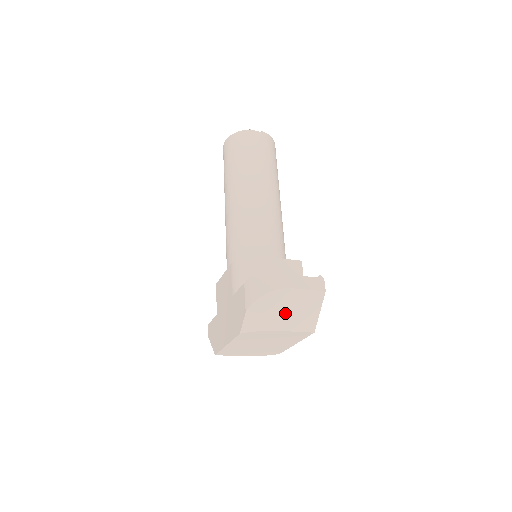
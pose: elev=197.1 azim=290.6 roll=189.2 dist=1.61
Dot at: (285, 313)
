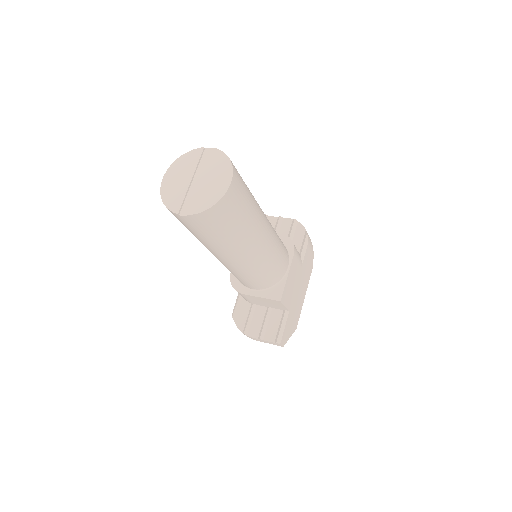
Dot at: occluded
